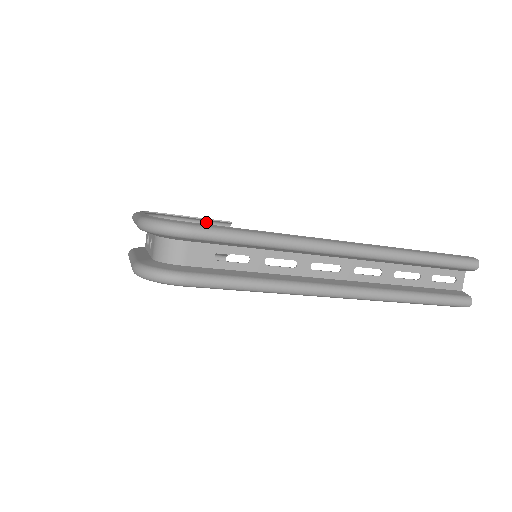
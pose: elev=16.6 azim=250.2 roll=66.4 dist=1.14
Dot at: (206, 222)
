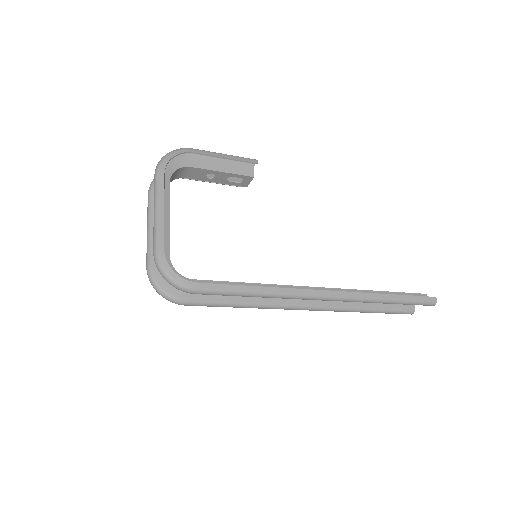
Dot at: (232, 156)
